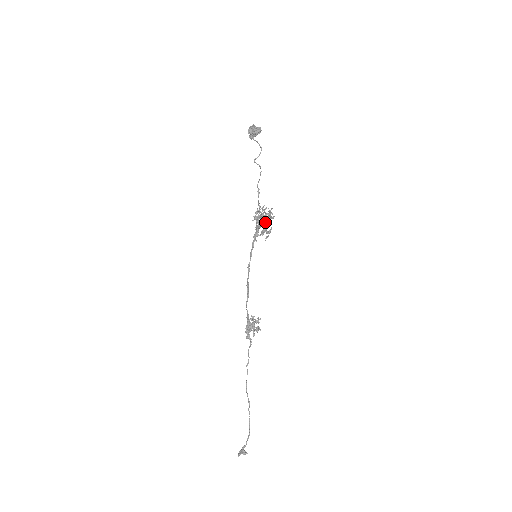
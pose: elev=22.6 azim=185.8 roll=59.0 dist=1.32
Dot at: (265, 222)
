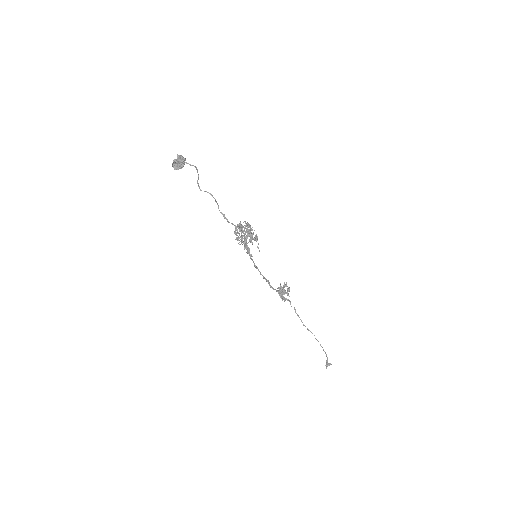
Dot at: (248, 234)
